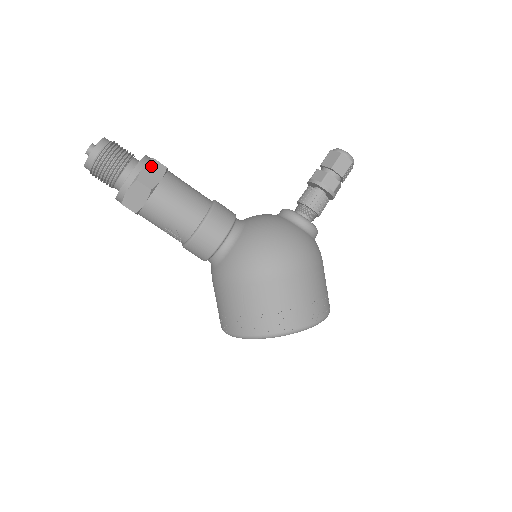
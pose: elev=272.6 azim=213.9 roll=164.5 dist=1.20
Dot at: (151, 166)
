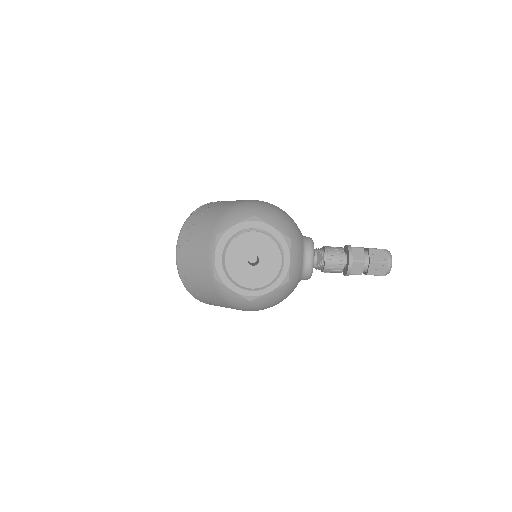
Dot at: (277, 287)
